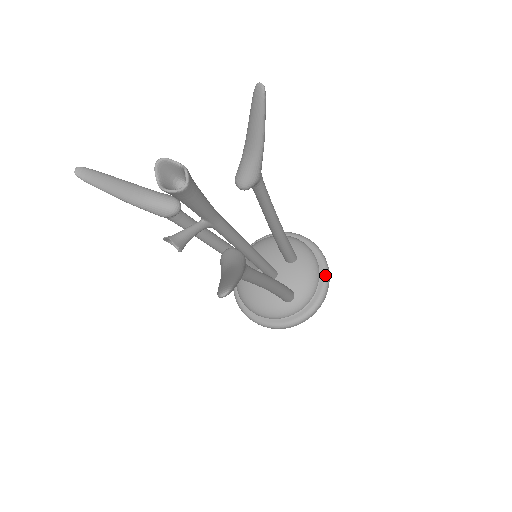
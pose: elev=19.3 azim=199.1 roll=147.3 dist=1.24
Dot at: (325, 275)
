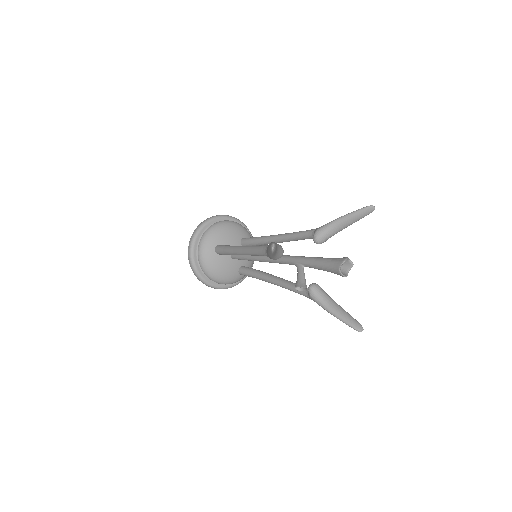
Dot at: occluded
